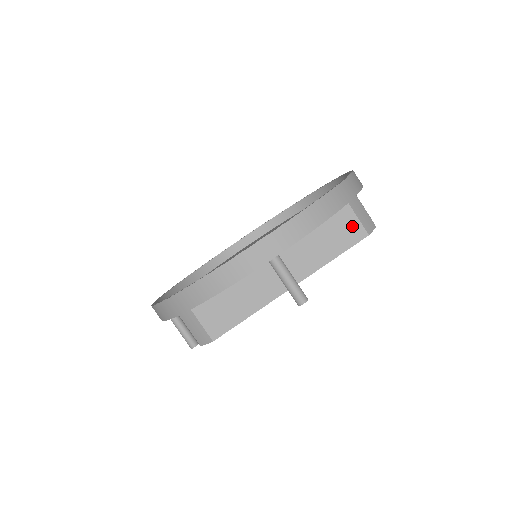
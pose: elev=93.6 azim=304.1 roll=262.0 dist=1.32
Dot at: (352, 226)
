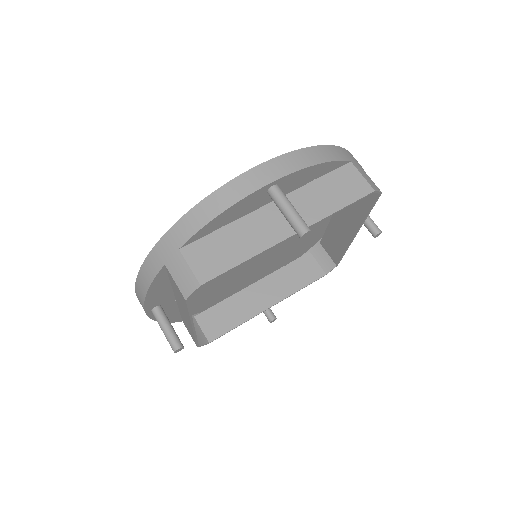
Dot at: (356, 181)
